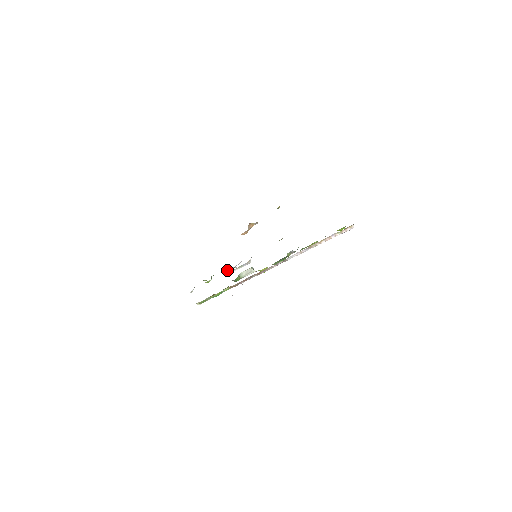
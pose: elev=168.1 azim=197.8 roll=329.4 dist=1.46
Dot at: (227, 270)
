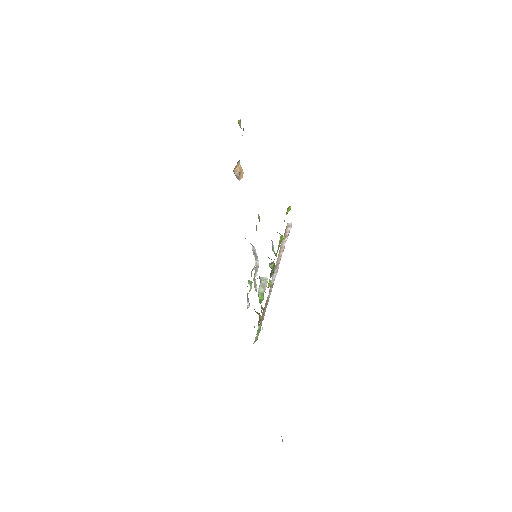
Dot at: (253, 268)
